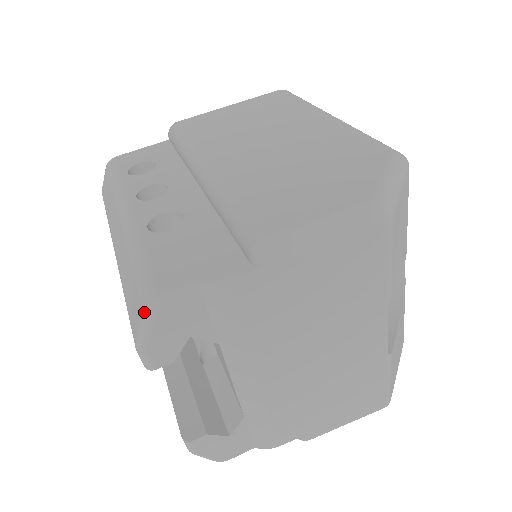
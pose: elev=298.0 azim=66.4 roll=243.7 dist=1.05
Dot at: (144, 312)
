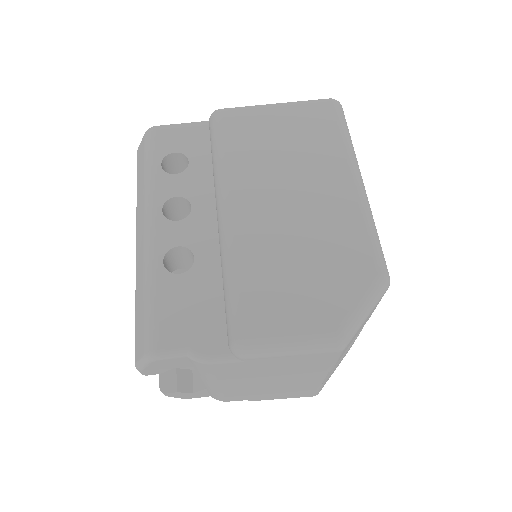
Dot at: (144, 356)
